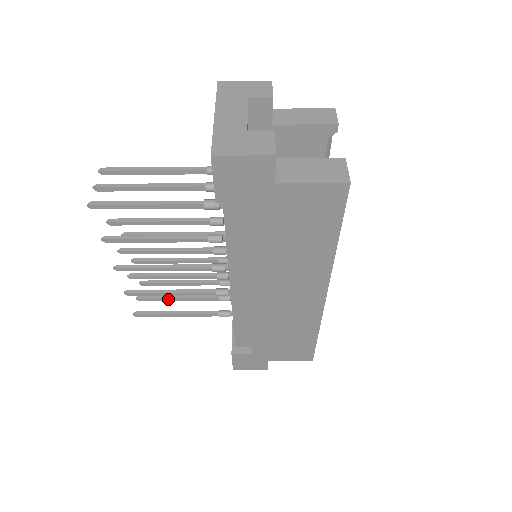
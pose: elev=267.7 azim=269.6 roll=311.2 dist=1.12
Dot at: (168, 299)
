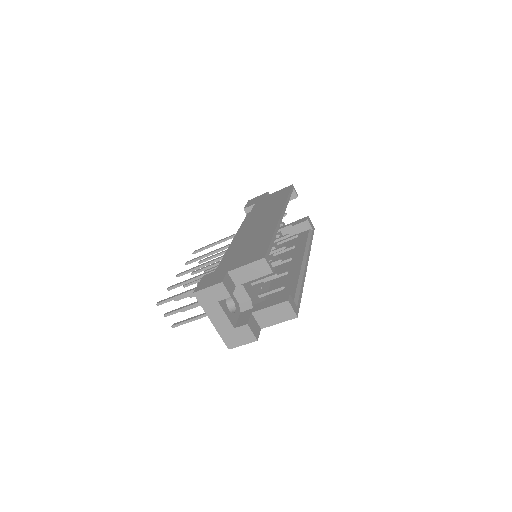
Dot at: occluded
